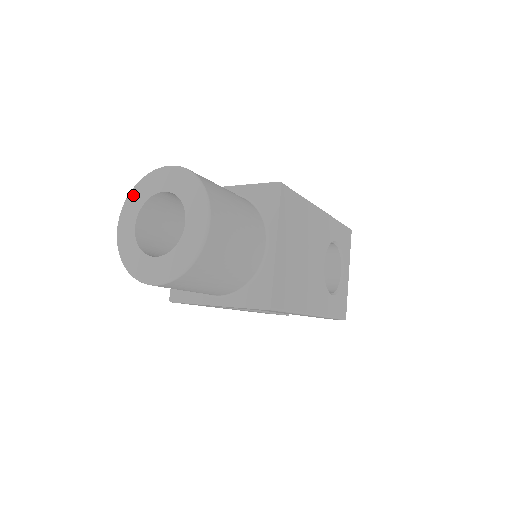
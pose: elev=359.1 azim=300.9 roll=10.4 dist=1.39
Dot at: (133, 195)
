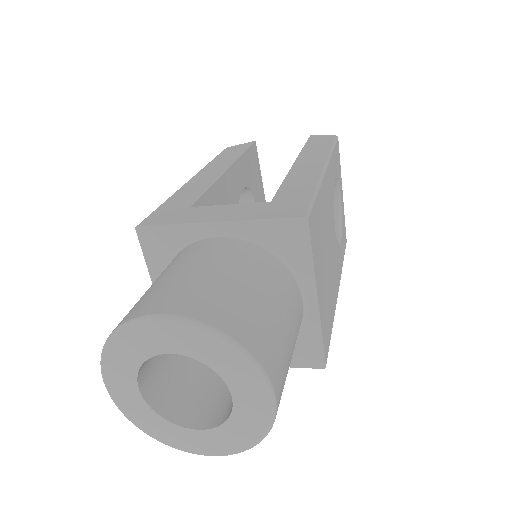
Dot at: (113, 353)
